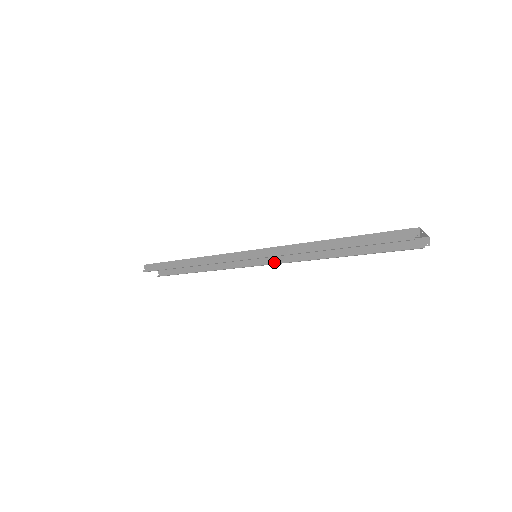
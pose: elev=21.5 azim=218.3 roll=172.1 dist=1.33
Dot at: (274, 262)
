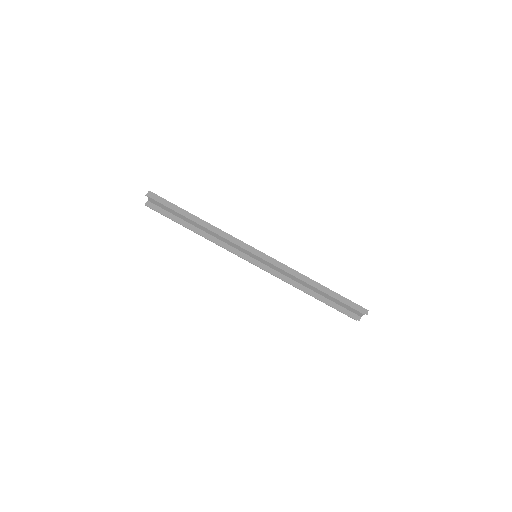
Dot at: (262, 268)
